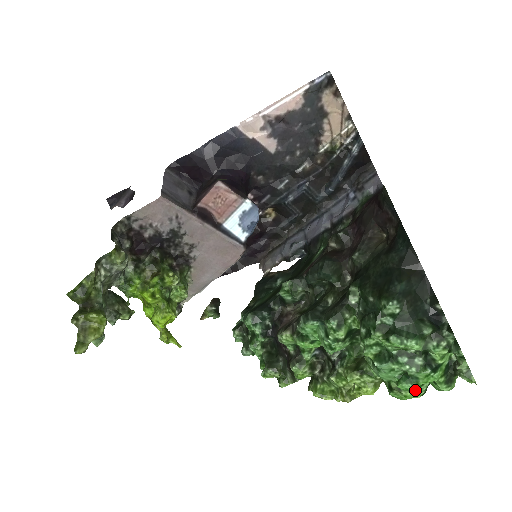
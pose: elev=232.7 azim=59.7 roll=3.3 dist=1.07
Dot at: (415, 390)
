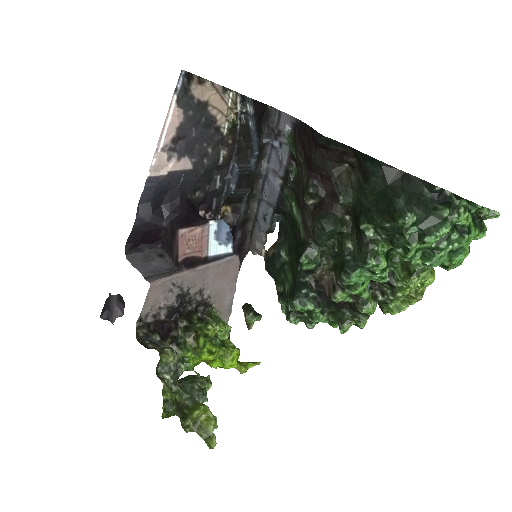
Dot at: occluded
